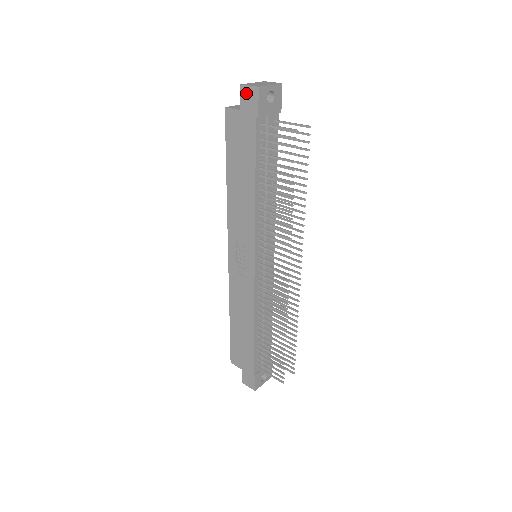
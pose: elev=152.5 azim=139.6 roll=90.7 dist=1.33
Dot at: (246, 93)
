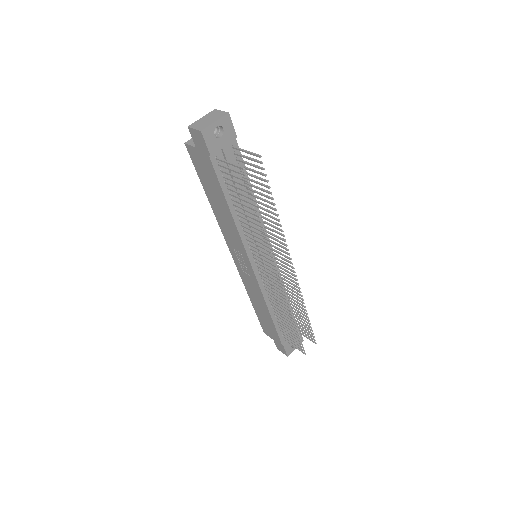
Dot at: (194, 135)
